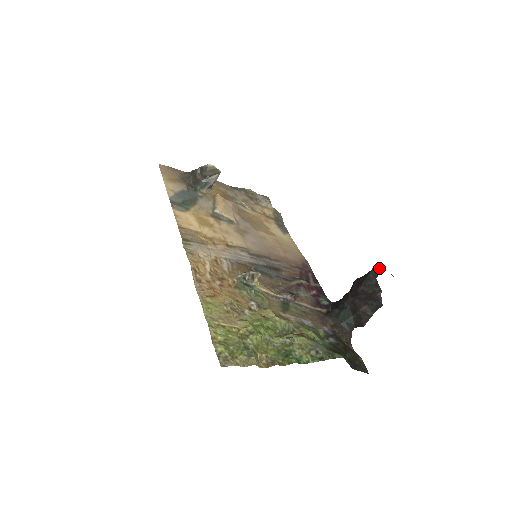
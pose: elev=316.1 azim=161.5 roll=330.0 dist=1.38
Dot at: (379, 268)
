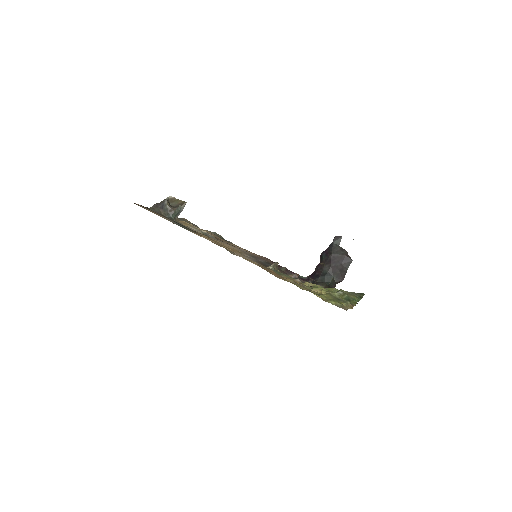
Dot at: (339, 238)
